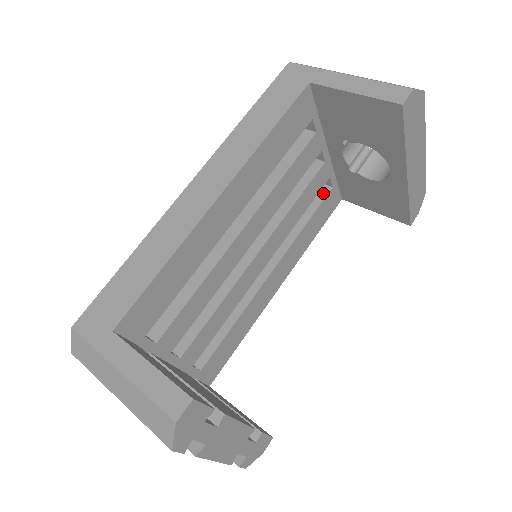
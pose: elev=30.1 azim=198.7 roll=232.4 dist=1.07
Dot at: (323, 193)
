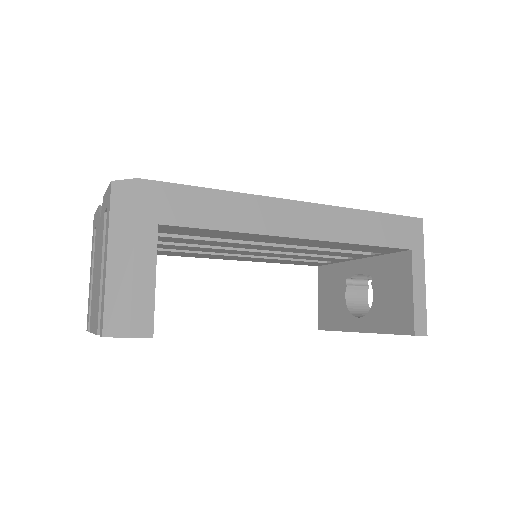
Dot at: occluded
